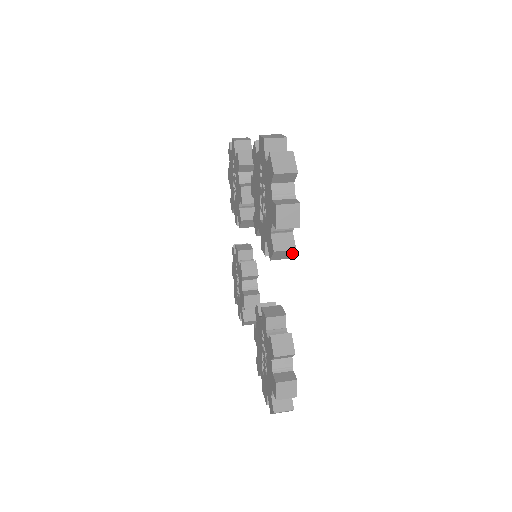
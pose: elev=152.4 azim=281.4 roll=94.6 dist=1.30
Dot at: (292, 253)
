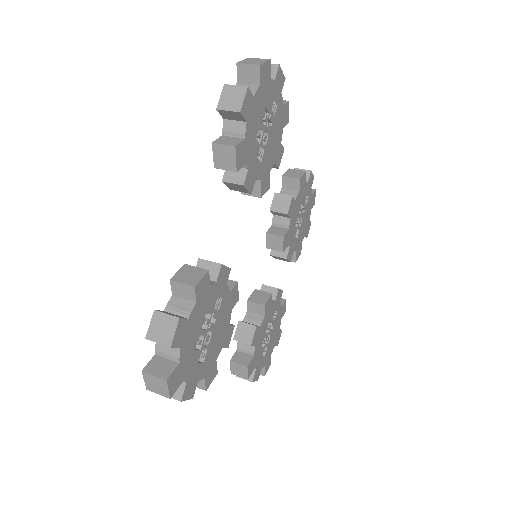
Dot at: (234, 156)
